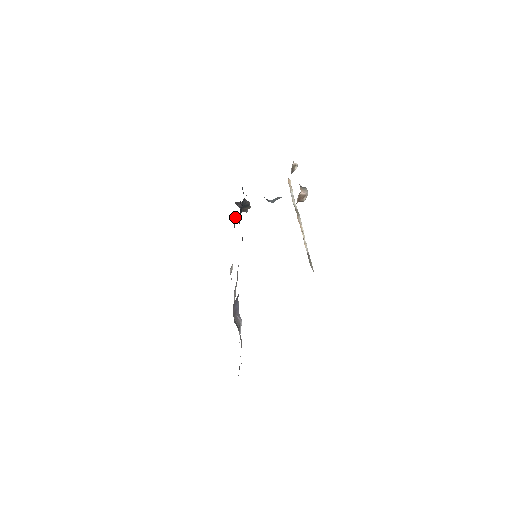
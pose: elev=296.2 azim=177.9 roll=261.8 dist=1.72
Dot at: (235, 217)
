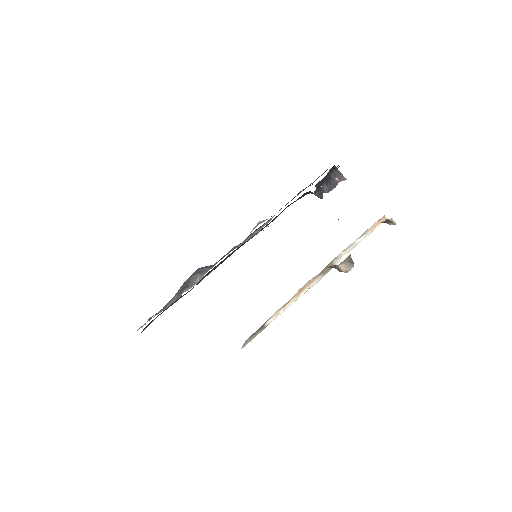
Dot at: occluded
